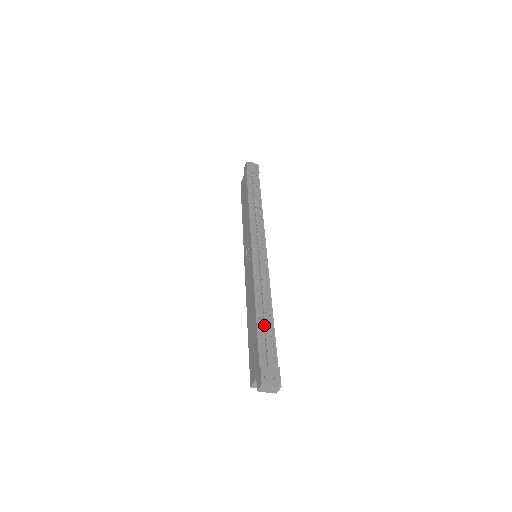
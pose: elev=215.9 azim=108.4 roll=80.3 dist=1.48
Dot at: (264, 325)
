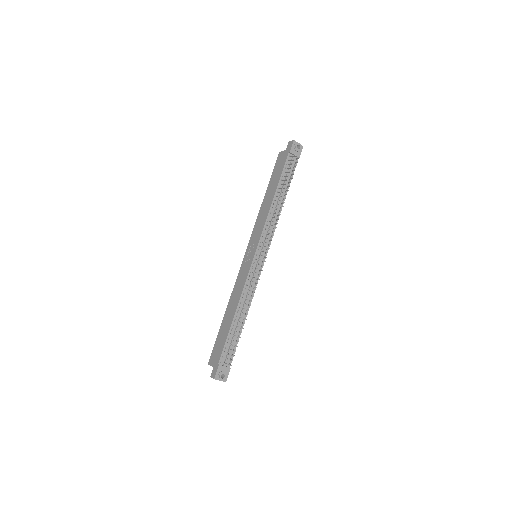
Dot at: (234, 335)
